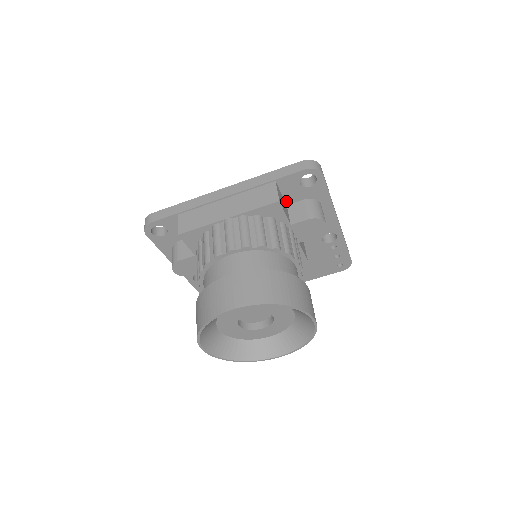
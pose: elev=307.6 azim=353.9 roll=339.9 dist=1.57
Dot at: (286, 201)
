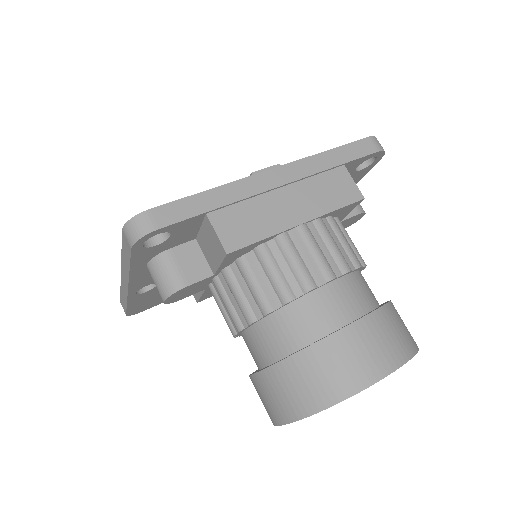
Dot at: occluded
